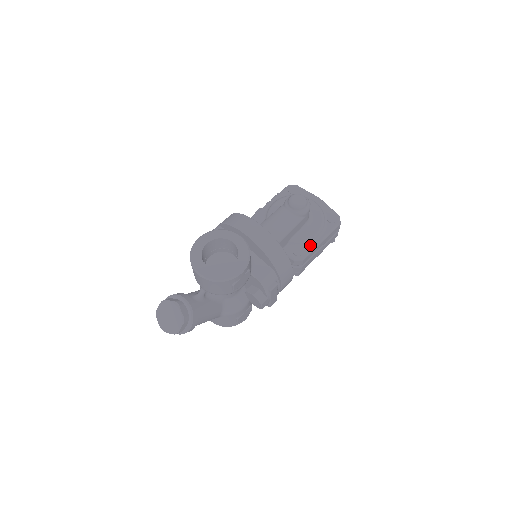
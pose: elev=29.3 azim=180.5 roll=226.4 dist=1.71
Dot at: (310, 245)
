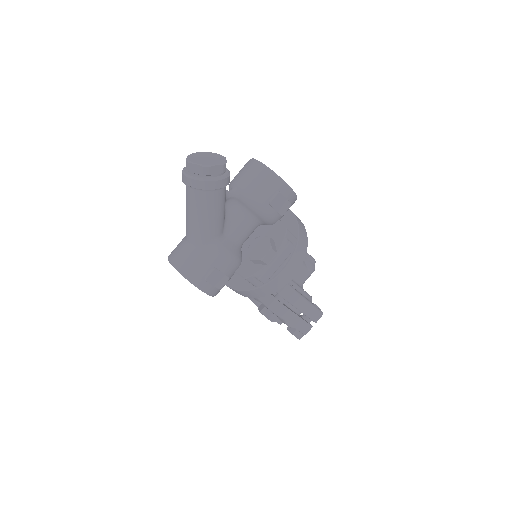
Dot at: (301, 294)
